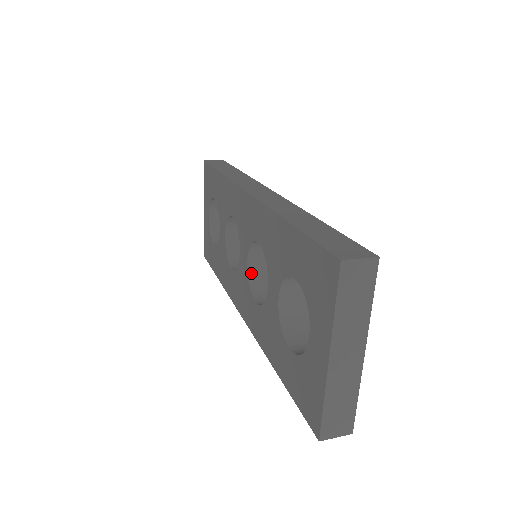
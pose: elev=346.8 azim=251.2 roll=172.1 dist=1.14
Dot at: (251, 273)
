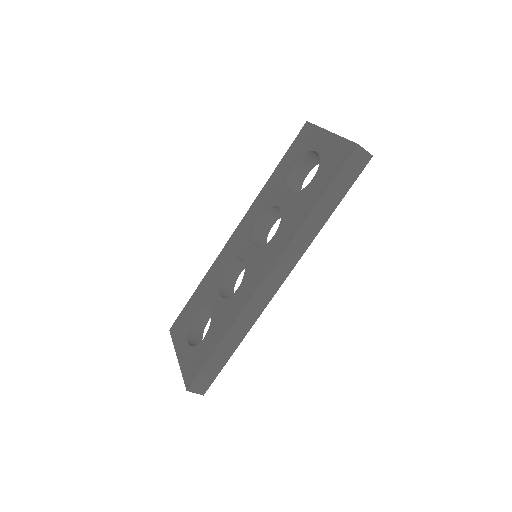
Dot at: occluded
